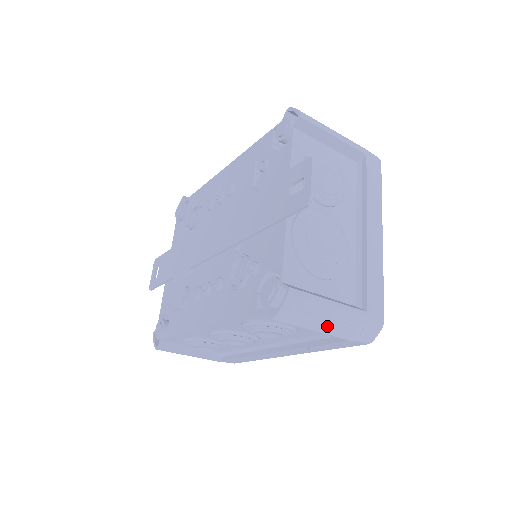
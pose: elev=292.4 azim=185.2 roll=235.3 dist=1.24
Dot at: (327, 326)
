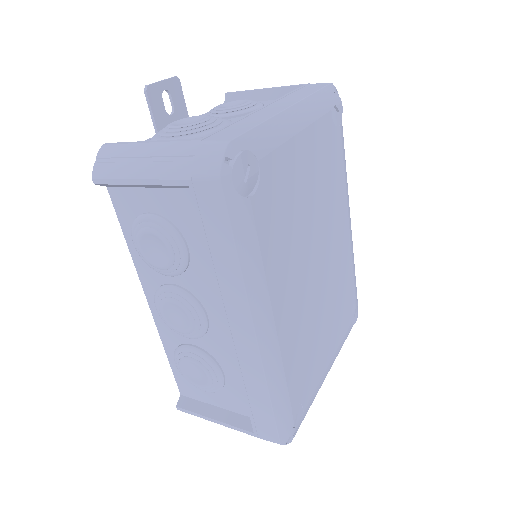
Dot at: (147, 167)
